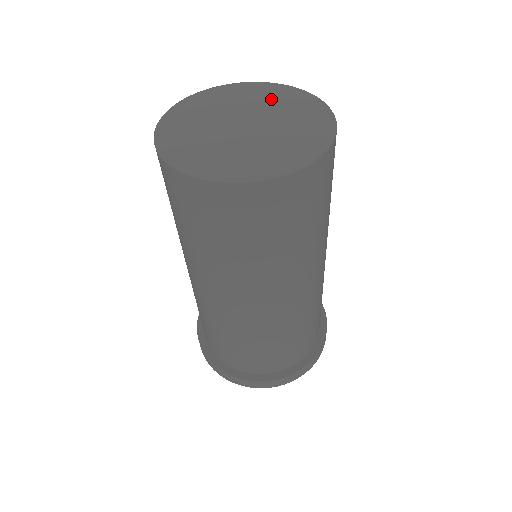
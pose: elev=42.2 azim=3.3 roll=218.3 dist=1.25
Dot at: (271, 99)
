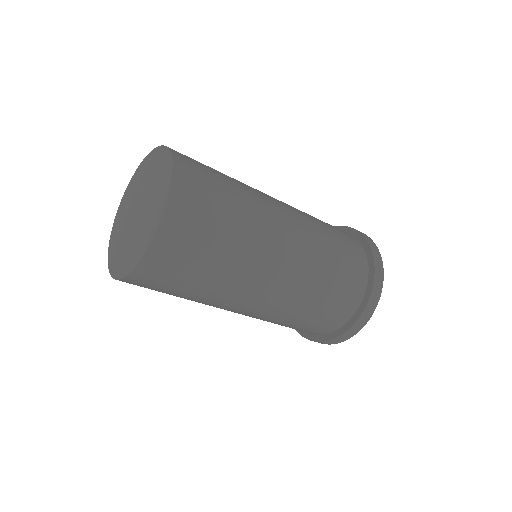
Dot at: (150, 171)
